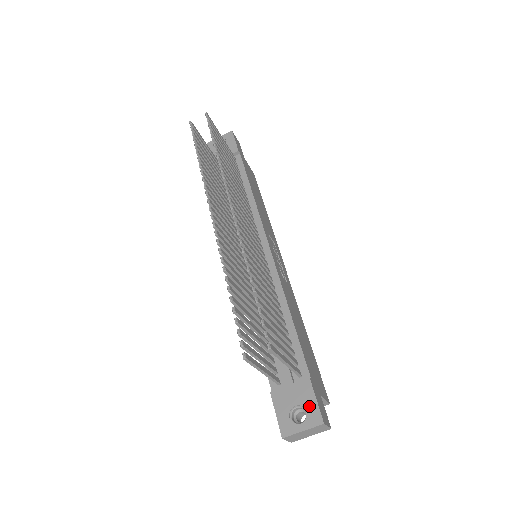
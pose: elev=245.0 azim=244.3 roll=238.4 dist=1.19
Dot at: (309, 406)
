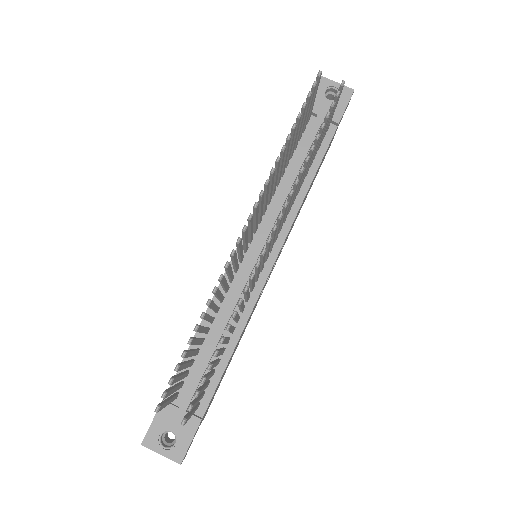
Dot at: (182, 441)
